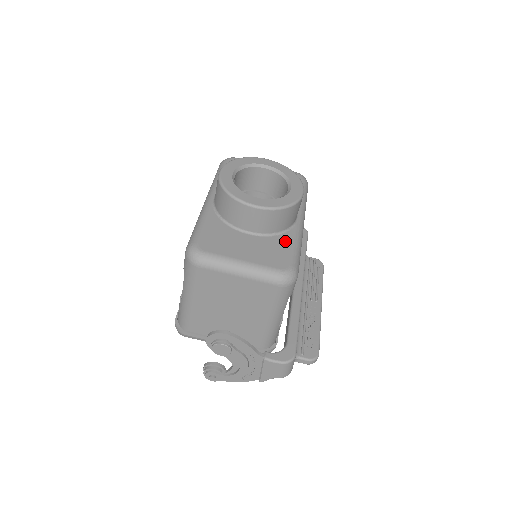
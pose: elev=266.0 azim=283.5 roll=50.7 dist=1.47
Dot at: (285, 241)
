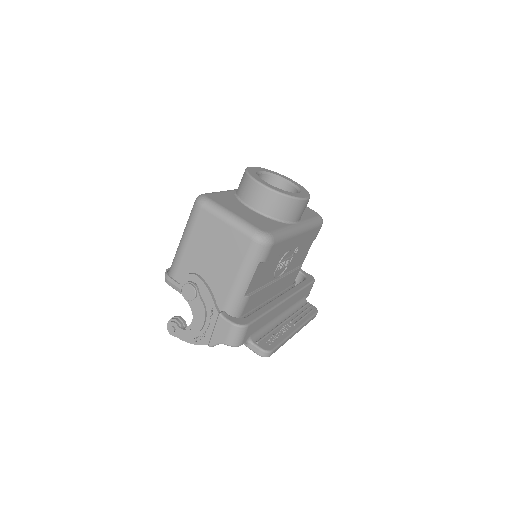
Dot at: (276, 224)
